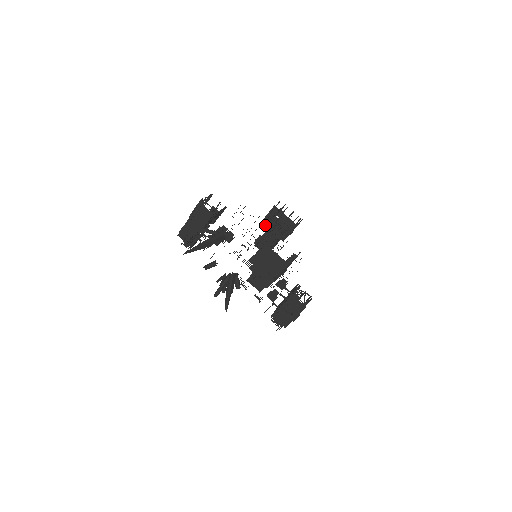
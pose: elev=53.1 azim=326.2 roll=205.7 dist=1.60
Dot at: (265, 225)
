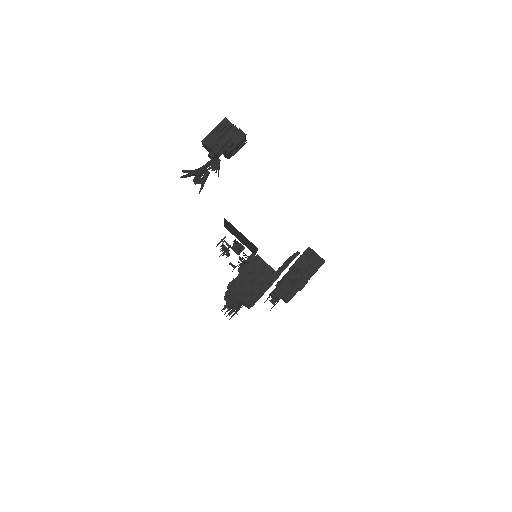
Dot at: occluded
